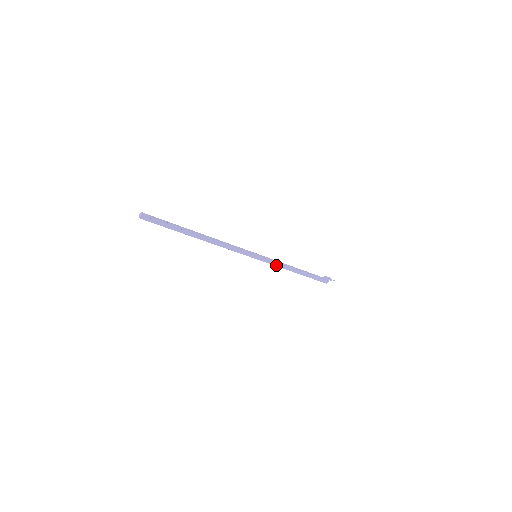
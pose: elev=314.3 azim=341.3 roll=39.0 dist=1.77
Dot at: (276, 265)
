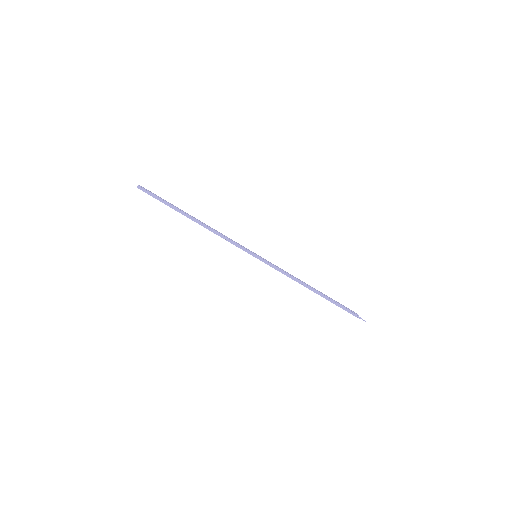
Dot at: (282, 272)
